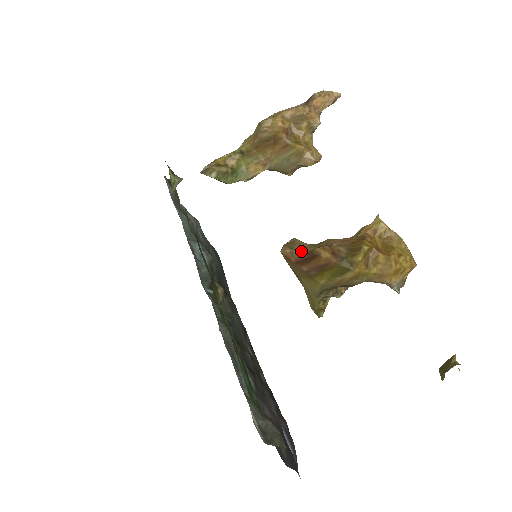
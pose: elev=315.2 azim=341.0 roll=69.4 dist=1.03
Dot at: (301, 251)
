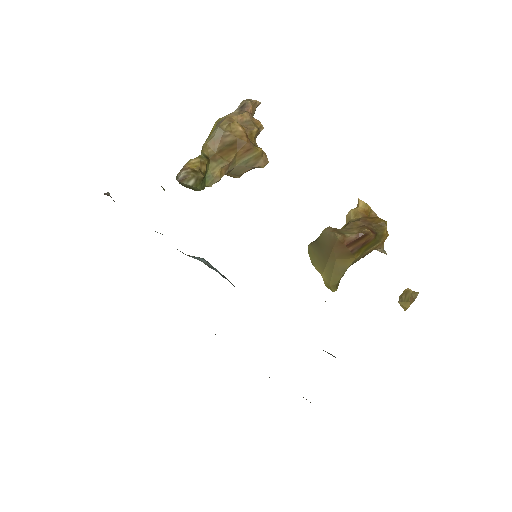
Dot at: (353, 234)
